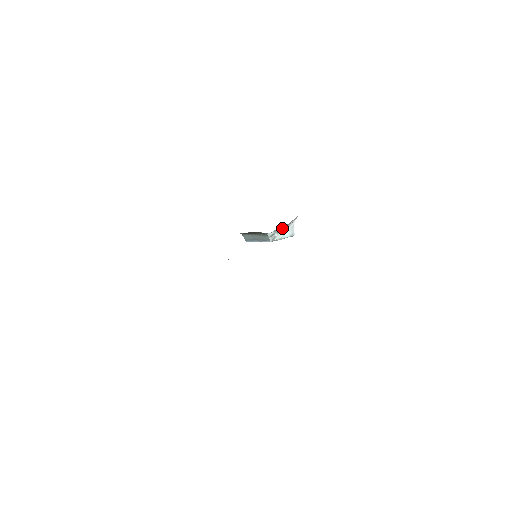
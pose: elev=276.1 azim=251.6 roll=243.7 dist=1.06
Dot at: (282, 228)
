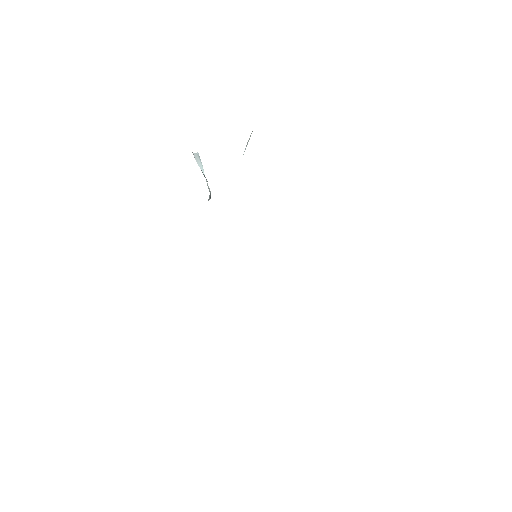
Dot at: occluded
